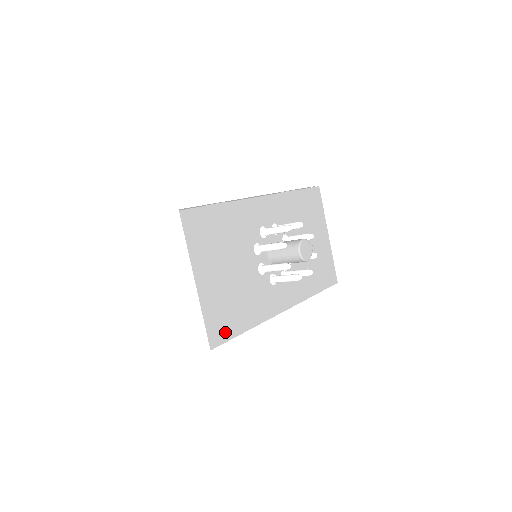
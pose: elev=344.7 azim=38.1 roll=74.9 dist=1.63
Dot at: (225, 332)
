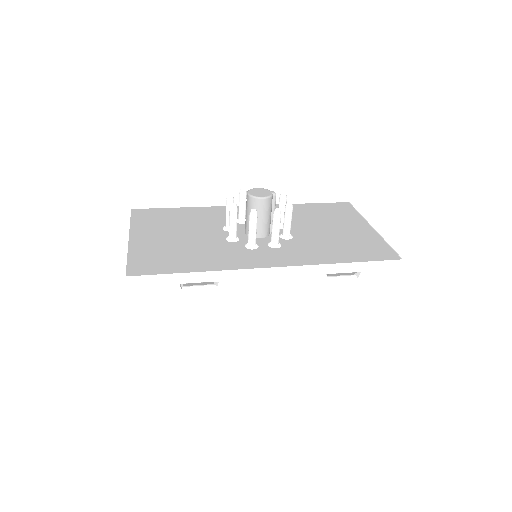
Dot at: (155, 269)
